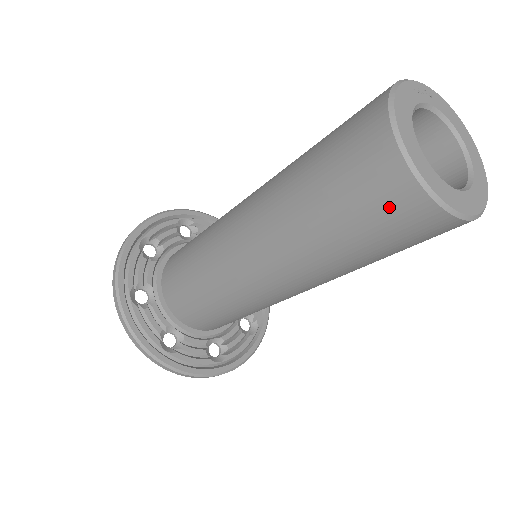
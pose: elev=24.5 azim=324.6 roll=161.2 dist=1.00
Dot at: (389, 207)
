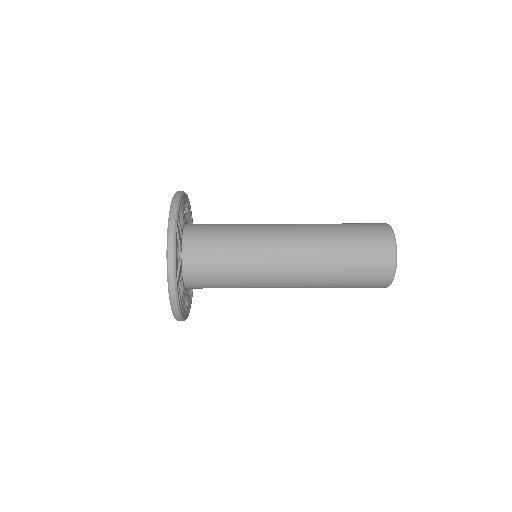
Dot at: (372, 287)
